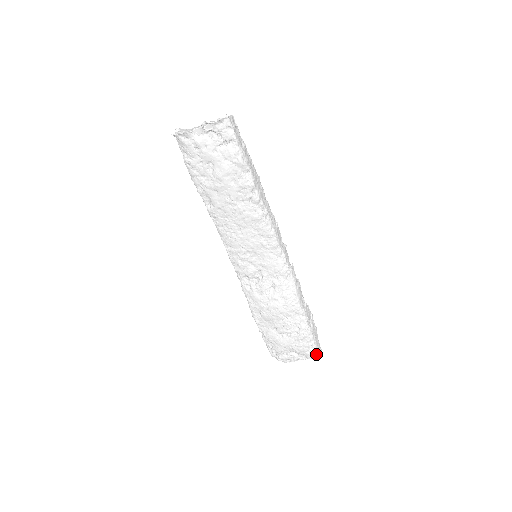
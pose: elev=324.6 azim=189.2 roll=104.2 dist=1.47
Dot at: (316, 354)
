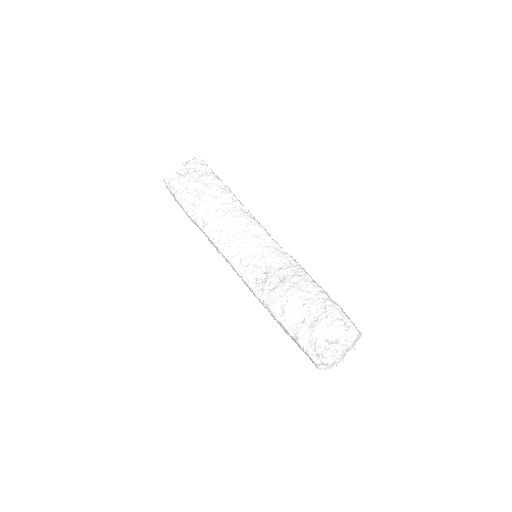
Dot at: (356, 330)
